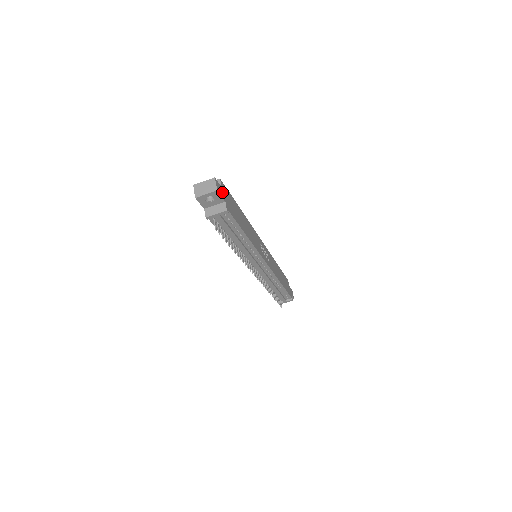
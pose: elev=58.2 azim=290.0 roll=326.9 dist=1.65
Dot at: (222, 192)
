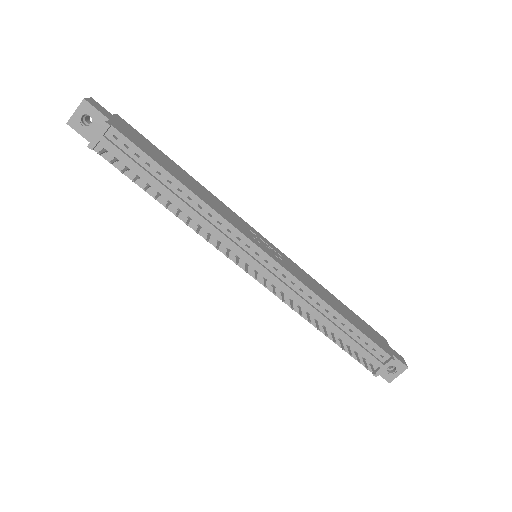
Dot at: (108, 115)
